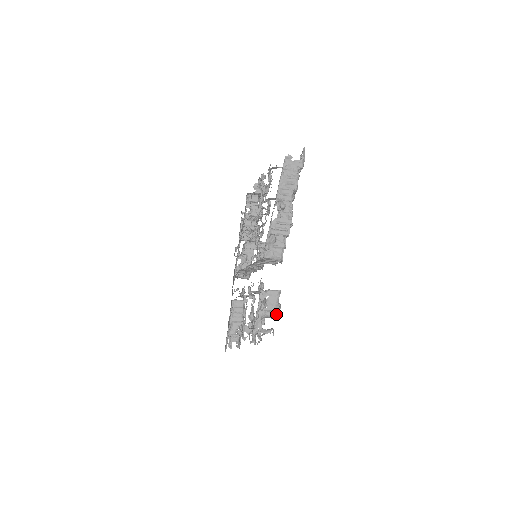
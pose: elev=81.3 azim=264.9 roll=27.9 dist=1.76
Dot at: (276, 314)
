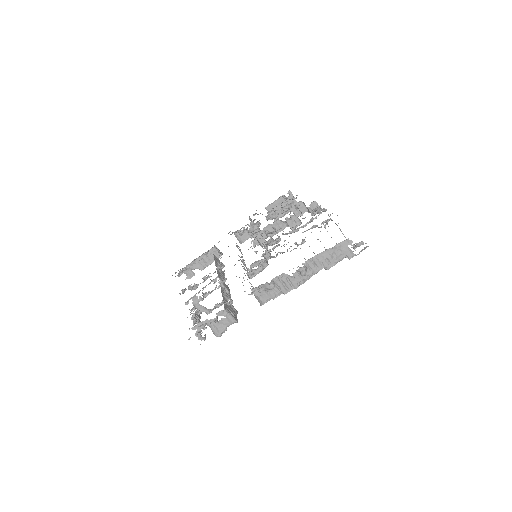
Dot at: (217, 333)
